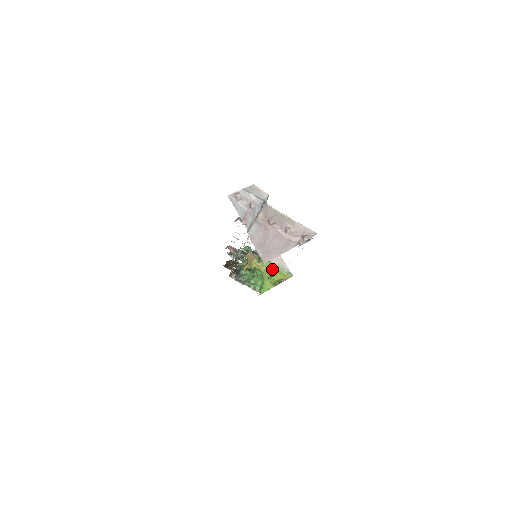
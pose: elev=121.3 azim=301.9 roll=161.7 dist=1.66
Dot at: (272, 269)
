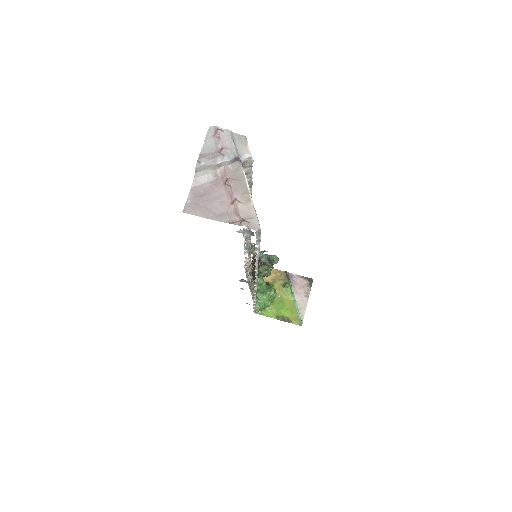
Dot at: (289, 303)
